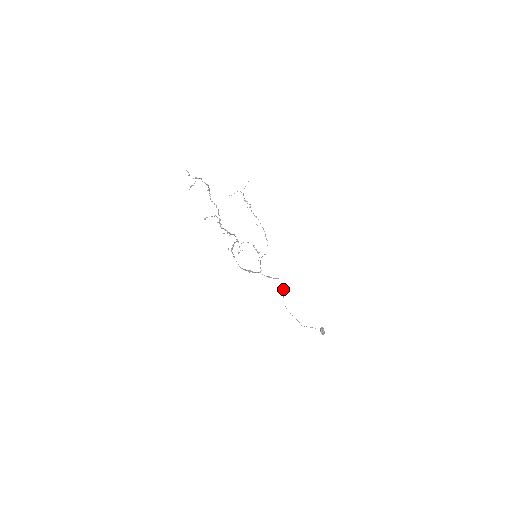
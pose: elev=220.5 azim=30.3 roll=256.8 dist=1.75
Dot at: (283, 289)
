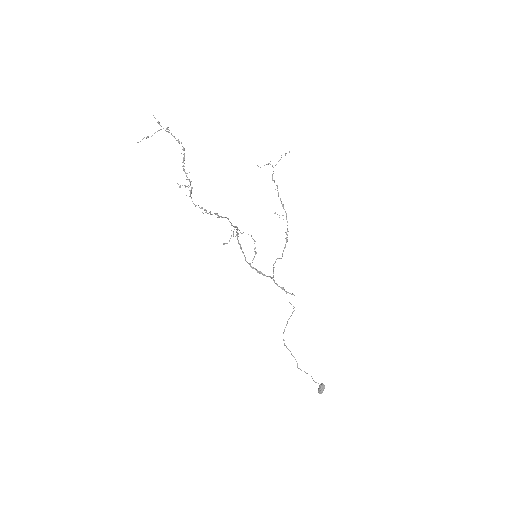
Dot at: occluded
